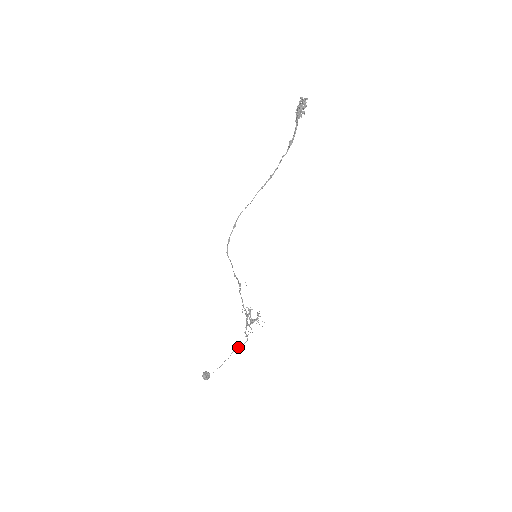
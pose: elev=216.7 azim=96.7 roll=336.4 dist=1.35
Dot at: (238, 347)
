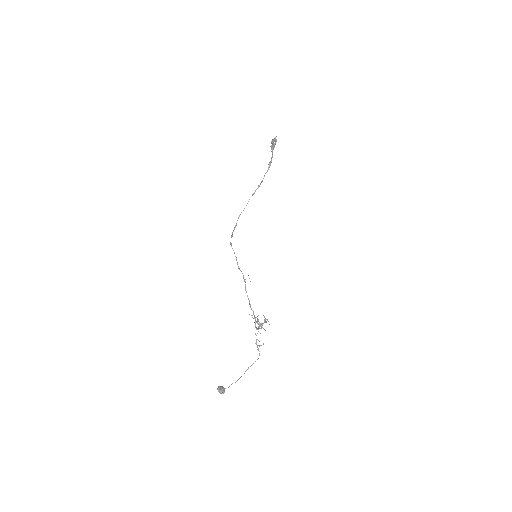
Dot at: (251, 365)
